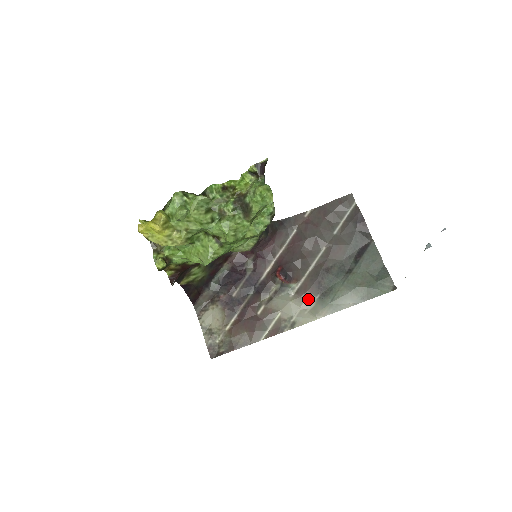
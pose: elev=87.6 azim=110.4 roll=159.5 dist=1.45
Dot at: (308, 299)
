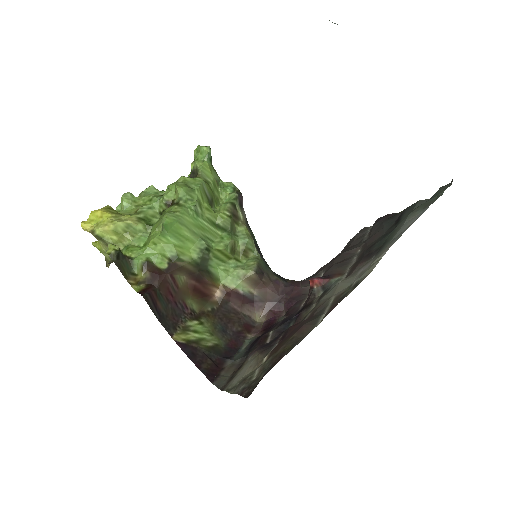
Dot at: (363, 266)
